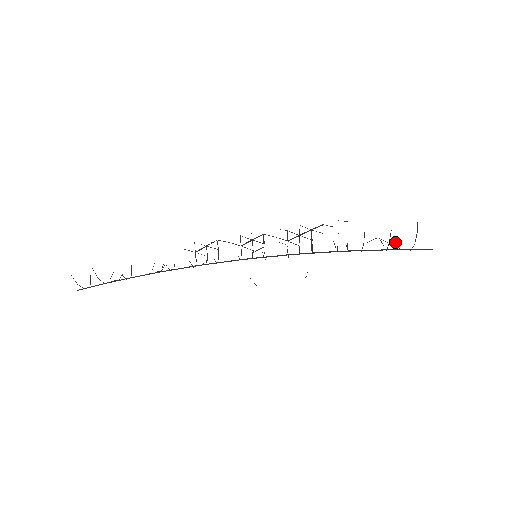
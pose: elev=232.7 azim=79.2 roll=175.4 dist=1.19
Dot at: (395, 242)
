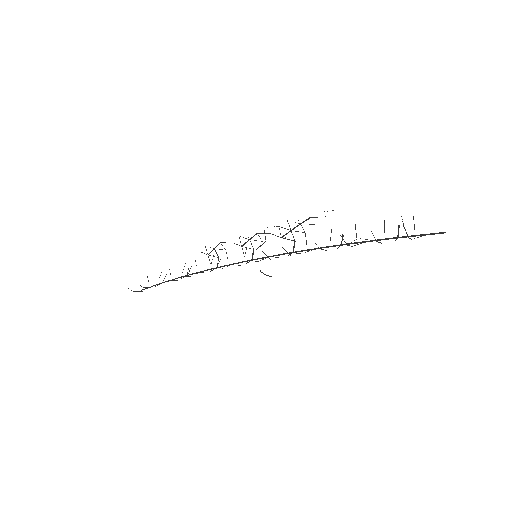
Dot at: (398, 225)
